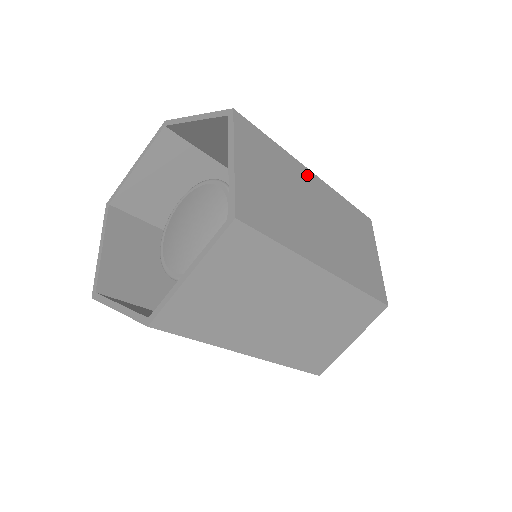
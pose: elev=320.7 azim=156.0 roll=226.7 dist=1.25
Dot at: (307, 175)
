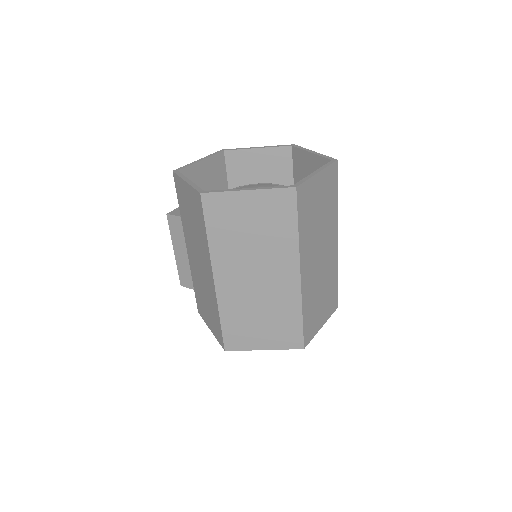
Dot at: occluded
